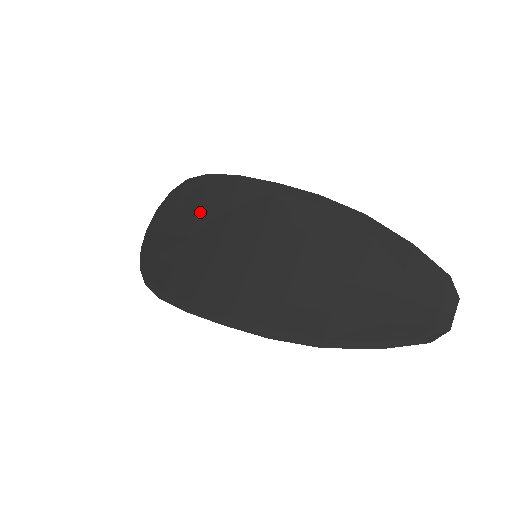
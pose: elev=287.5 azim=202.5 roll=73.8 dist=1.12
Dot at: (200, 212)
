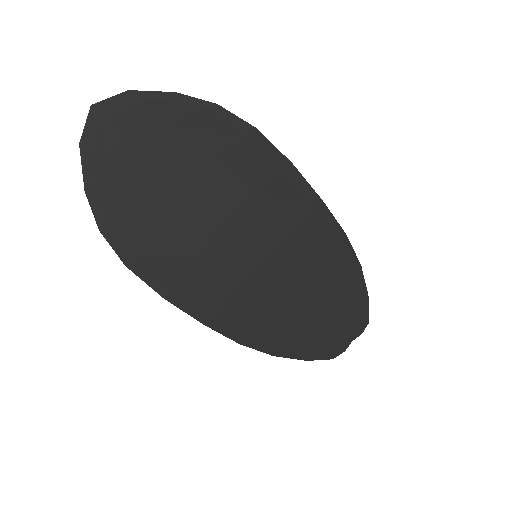
Dot at: (215, 166)
